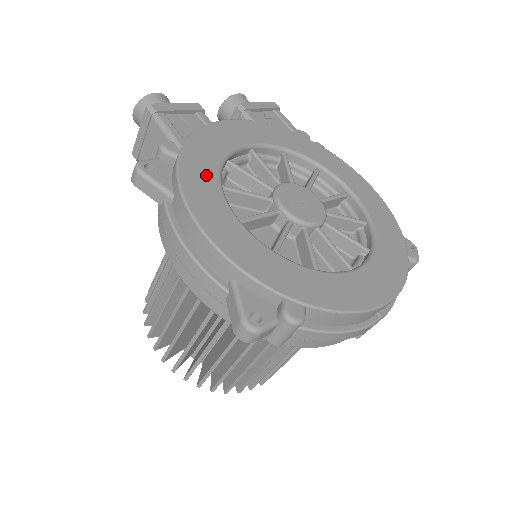
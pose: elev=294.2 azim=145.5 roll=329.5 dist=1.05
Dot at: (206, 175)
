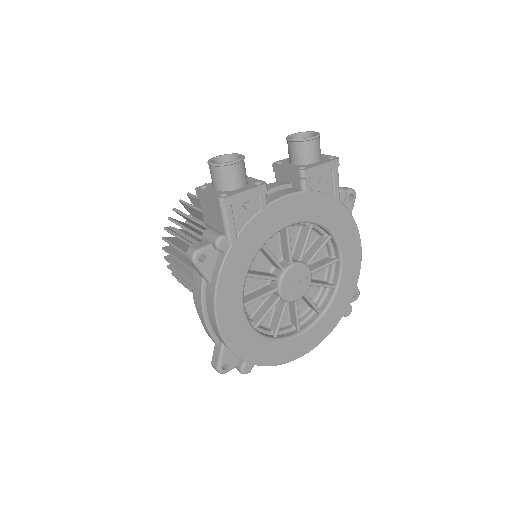
Dot at: (239, 273)
